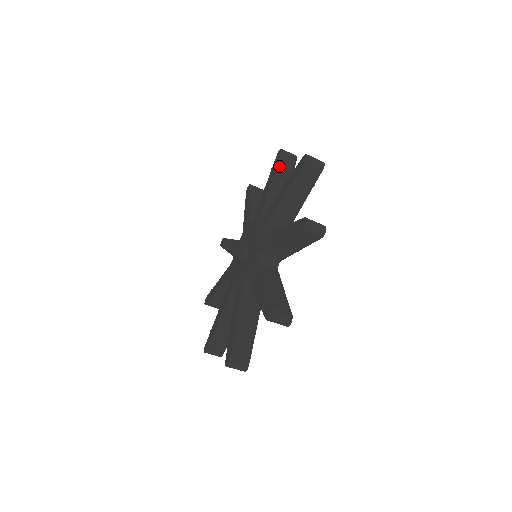
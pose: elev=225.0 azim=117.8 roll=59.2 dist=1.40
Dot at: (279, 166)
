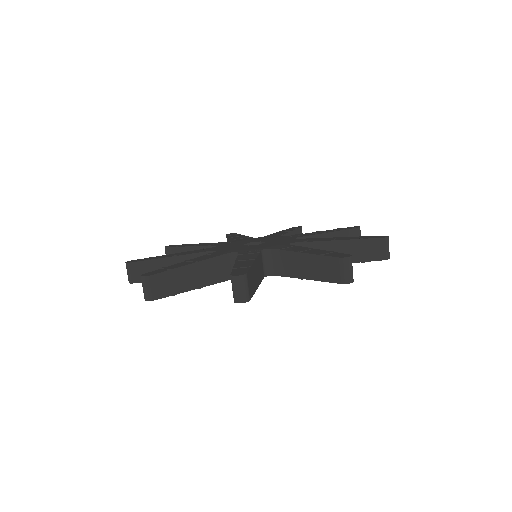
Dot at: occluded
